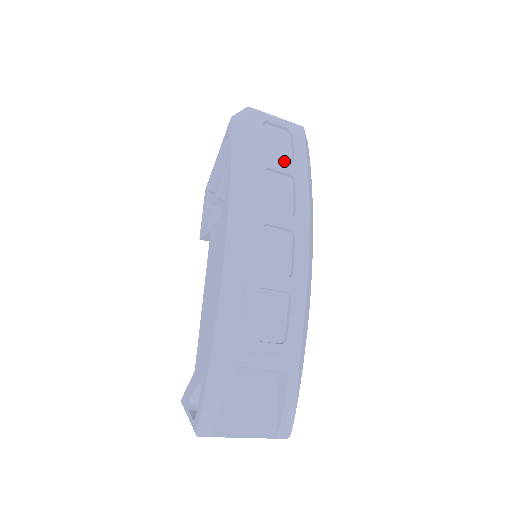
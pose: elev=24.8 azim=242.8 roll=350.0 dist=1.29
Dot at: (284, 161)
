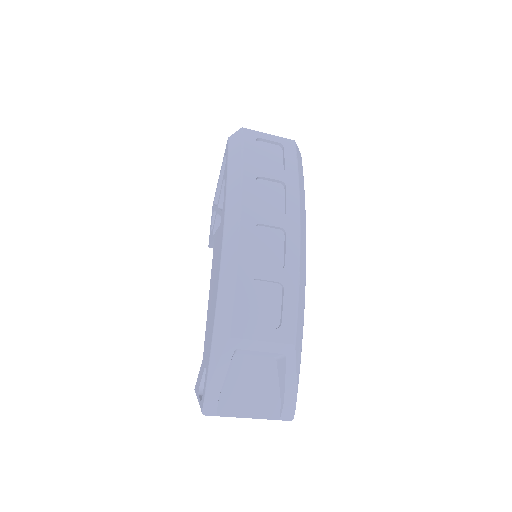
Dot at: (276, 170)
